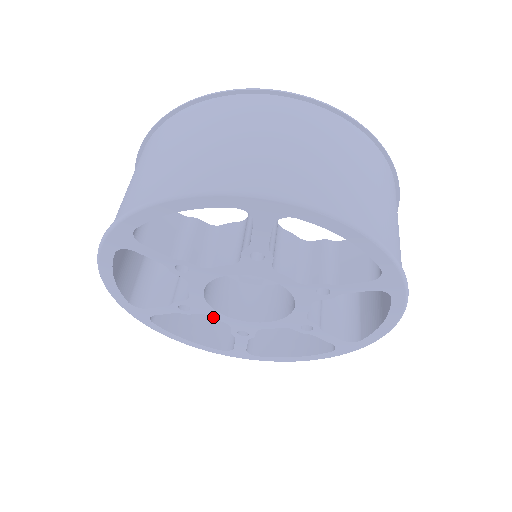
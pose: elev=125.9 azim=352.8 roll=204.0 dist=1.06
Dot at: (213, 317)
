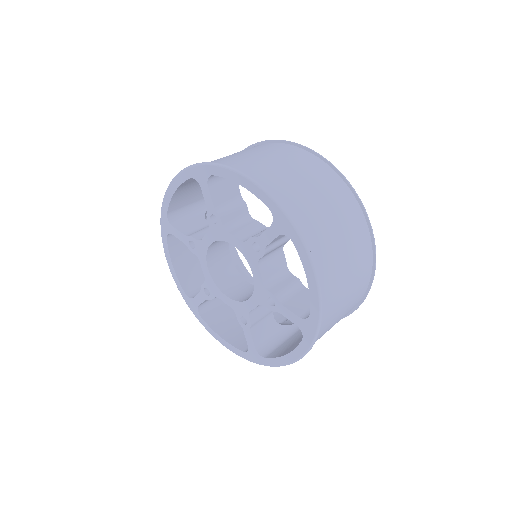
Dot at: (222, 300)
